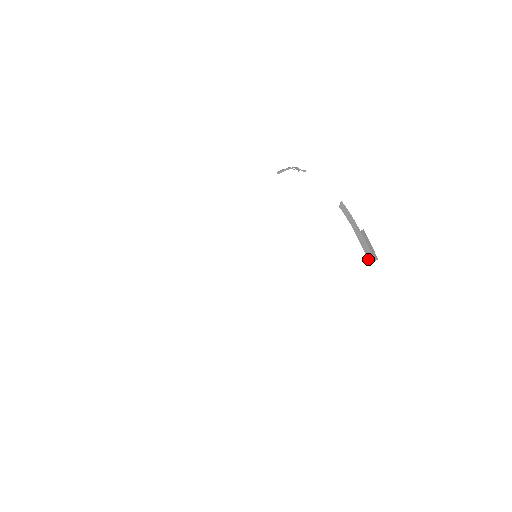
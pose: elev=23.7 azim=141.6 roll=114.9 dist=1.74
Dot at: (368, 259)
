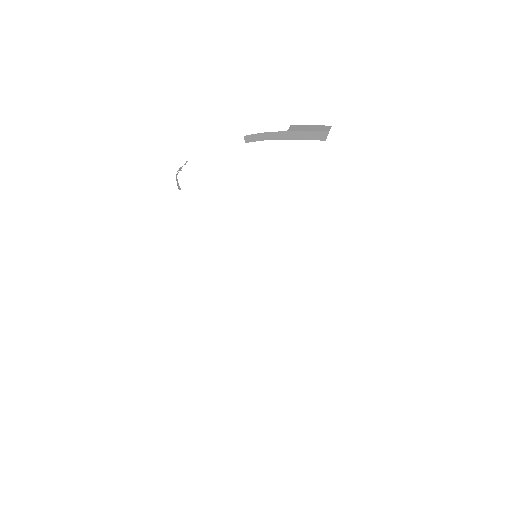
Dot at: occluded
